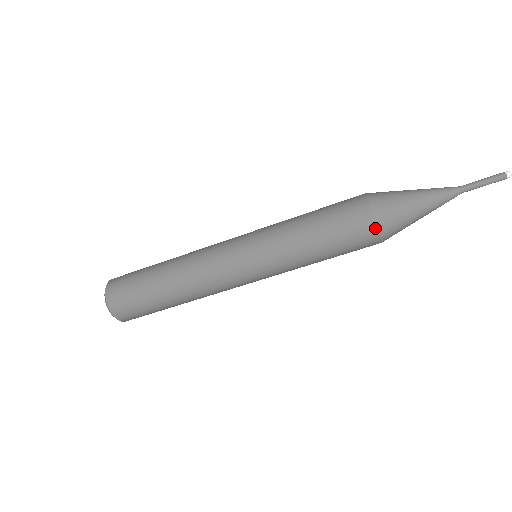
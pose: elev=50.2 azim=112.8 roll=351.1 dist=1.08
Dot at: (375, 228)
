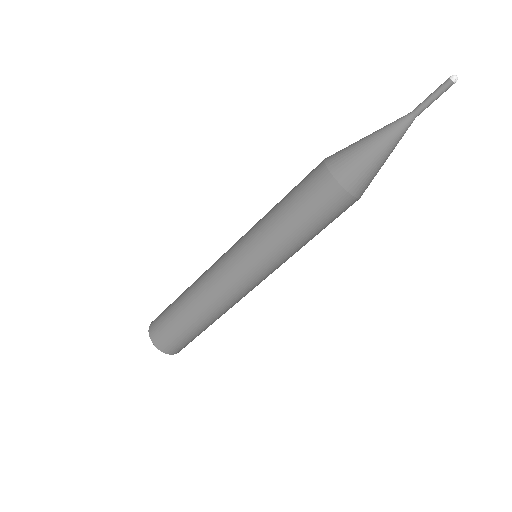
Dot at: (325, 167)
